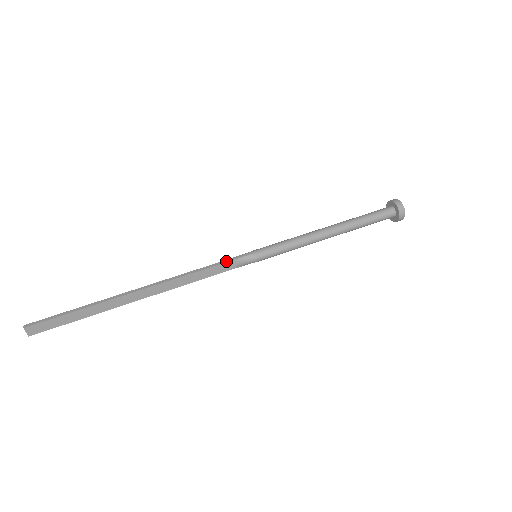
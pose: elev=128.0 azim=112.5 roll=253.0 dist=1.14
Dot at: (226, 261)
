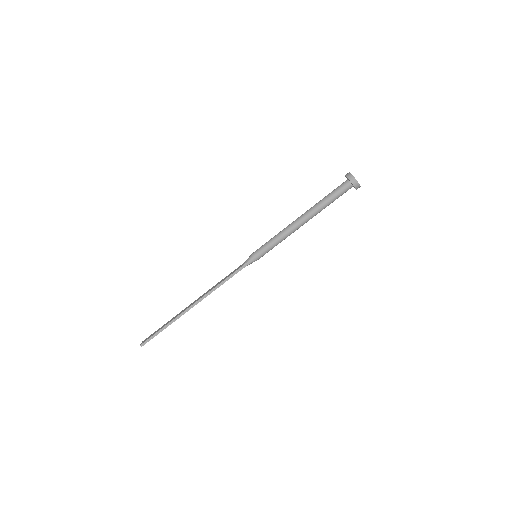
Dot at: occluded
